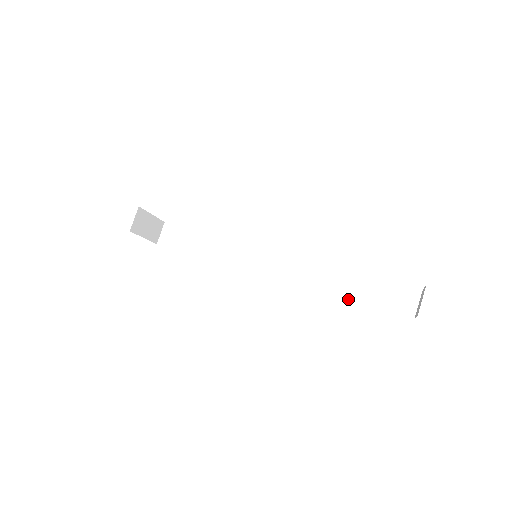
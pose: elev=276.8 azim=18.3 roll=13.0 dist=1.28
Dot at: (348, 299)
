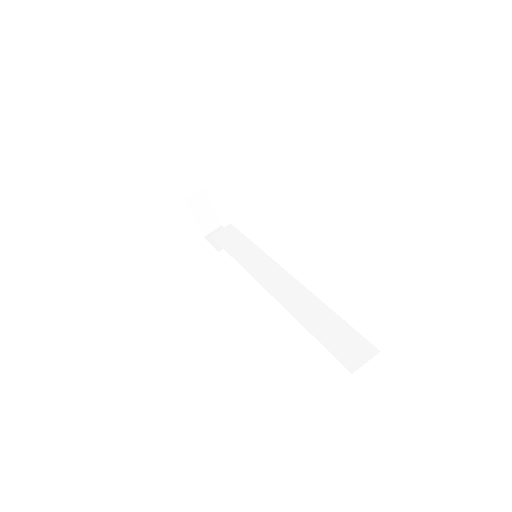
Dot at: (305, 327)
